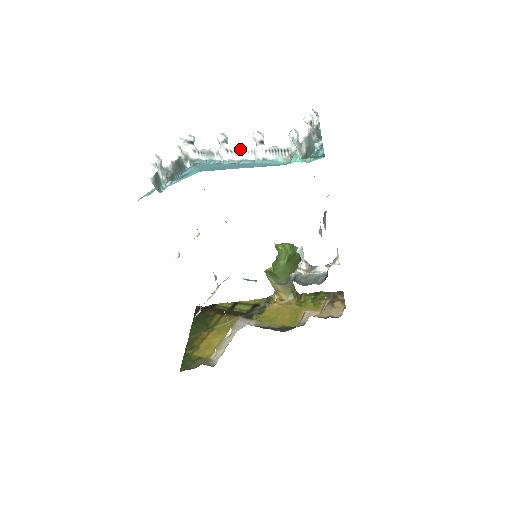
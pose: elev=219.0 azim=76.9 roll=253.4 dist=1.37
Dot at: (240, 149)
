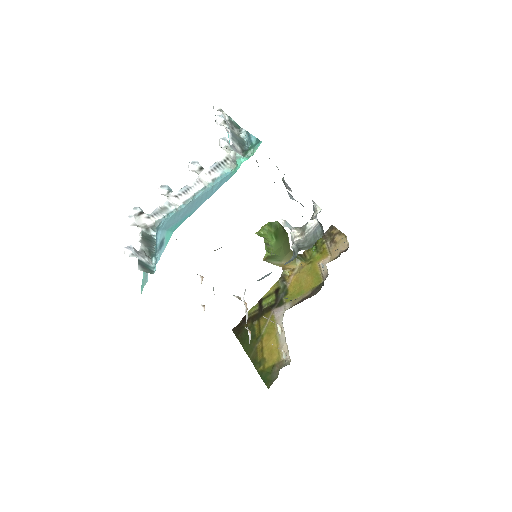
Dot at: (186, 187)
